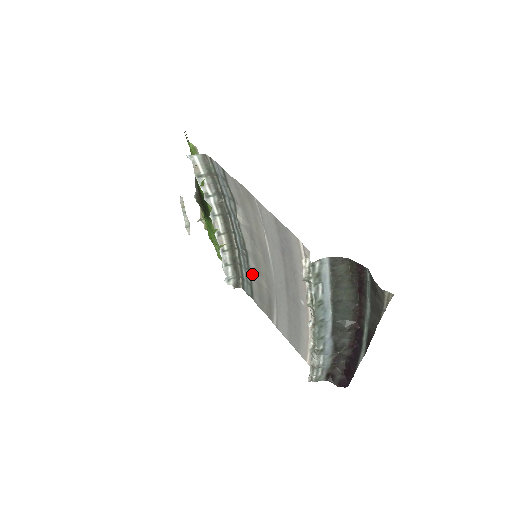
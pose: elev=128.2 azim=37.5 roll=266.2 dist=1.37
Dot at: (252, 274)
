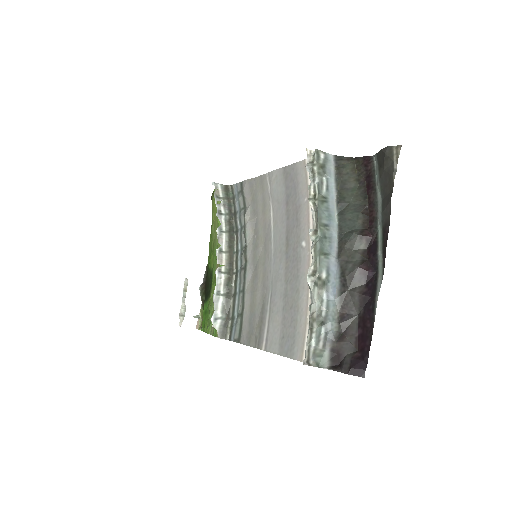
Dot at: (247, 289)
